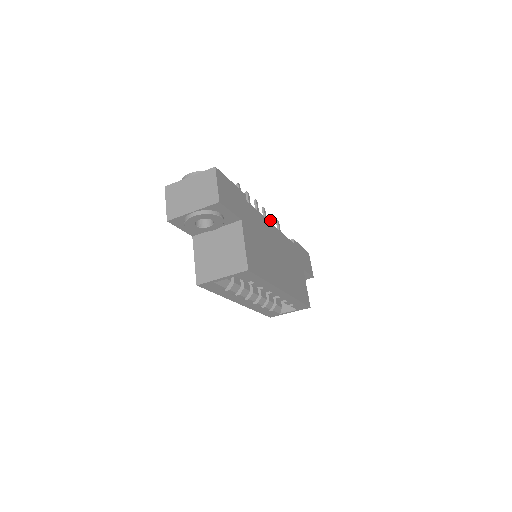
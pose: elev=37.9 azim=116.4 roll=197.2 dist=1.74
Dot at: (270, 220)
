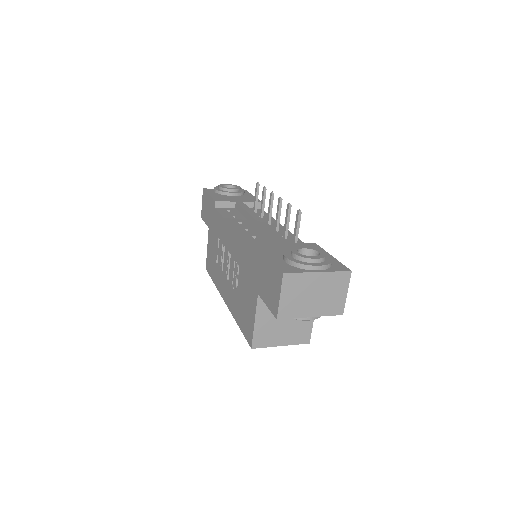
Dot at: (264, 196)
